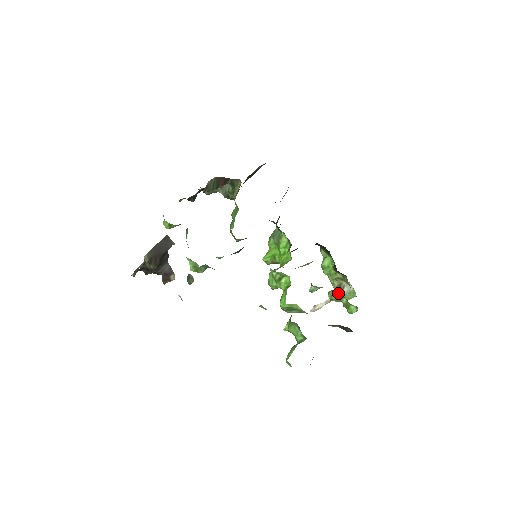
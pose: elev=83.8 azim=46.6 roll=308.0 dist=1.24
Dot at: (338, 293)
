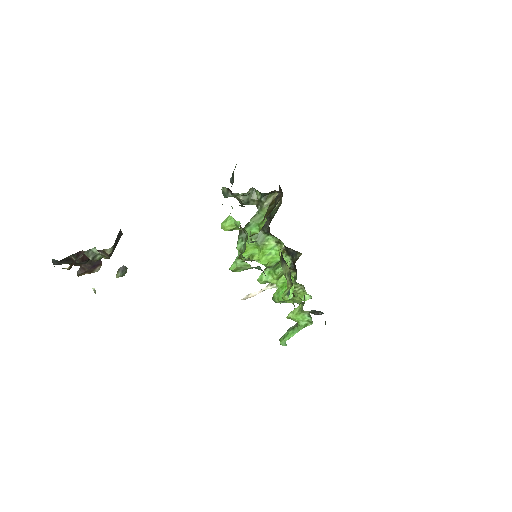
Dot at: (300, 286)
